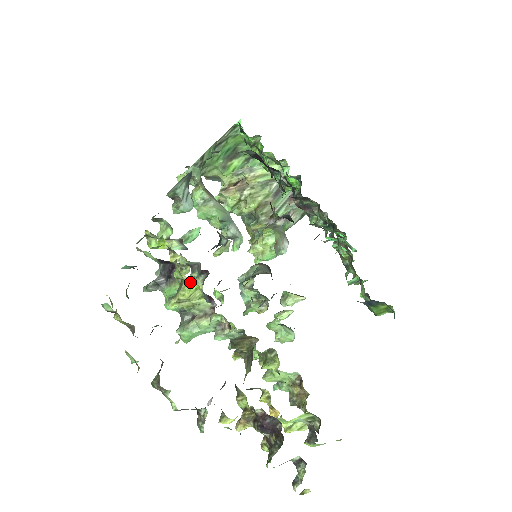
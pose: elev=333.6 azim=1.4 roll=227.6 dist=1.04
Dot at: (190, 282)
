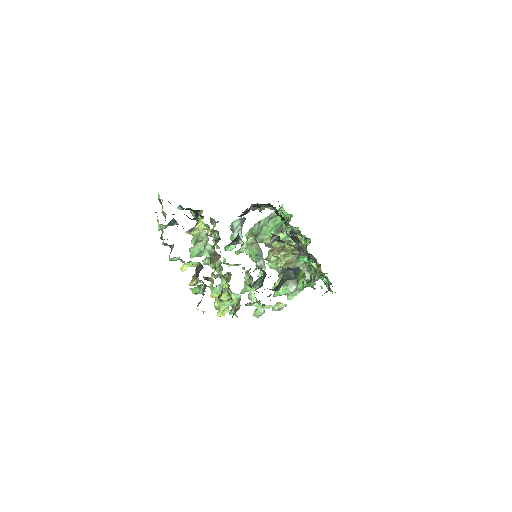
Dot at: (201, 219)
